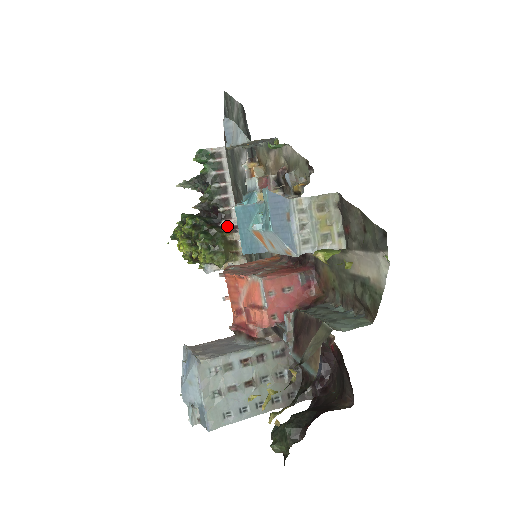
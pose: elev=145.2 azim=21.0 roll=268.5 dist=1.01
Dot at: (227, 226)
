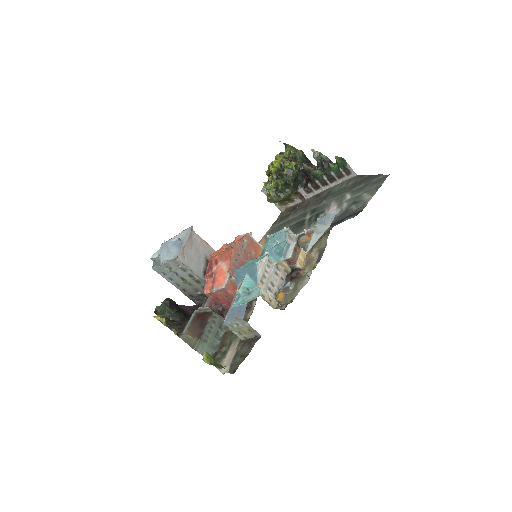
Dot at: (301, 192)
